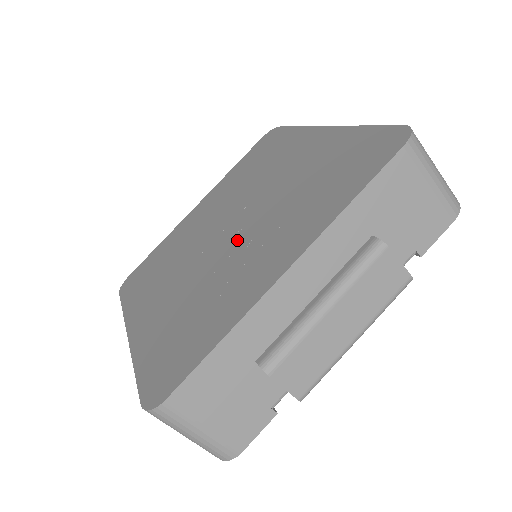
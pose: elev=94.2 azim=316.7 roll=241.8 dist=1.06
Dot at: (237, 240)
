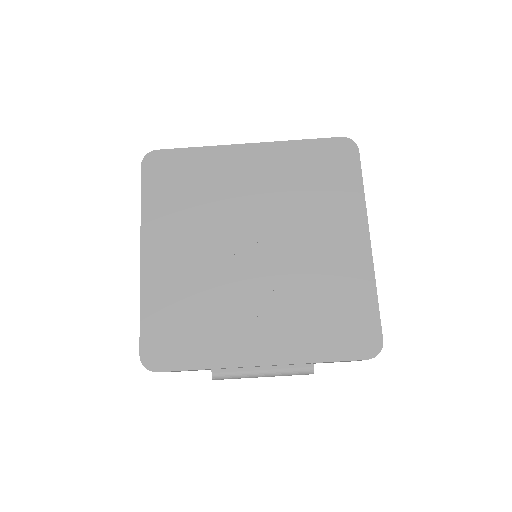
Dot at: (253, 278)
